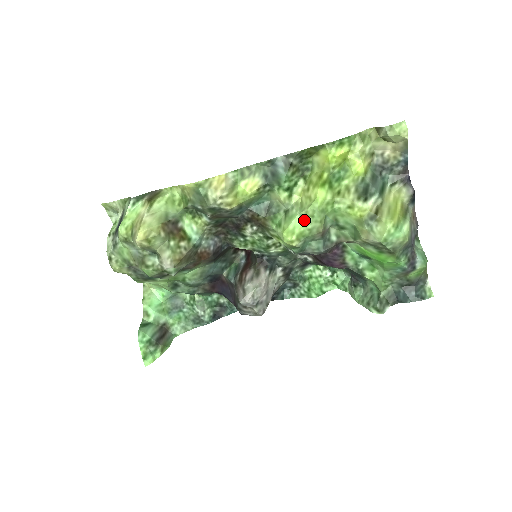
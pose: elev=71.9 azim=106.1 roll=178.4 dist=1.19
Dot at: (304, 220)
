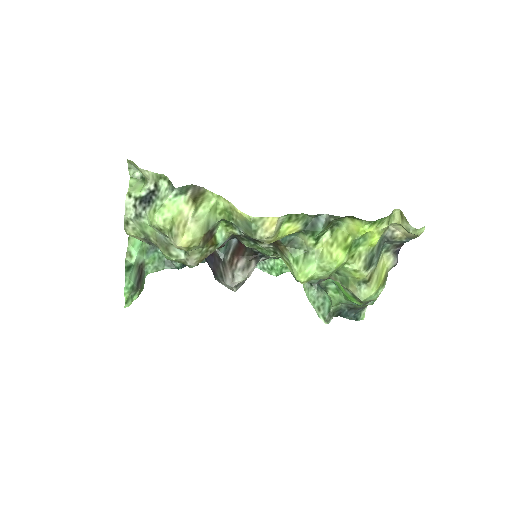
Dot at: (319, 270)
